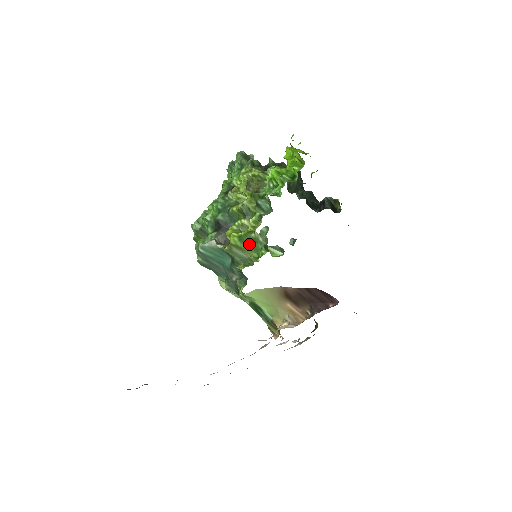
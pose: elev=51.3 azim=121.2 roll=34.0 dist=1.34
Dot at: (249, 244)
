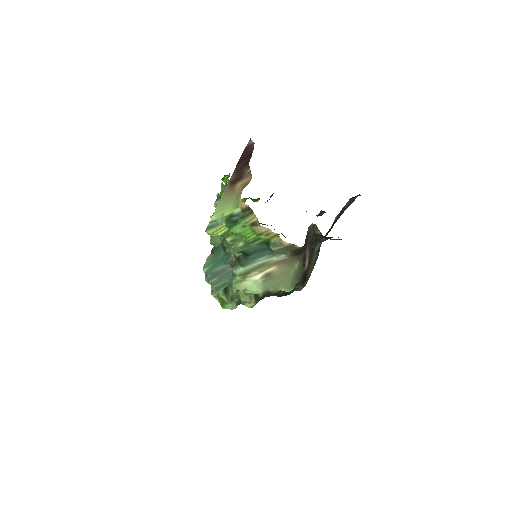
Dot at: occluded
